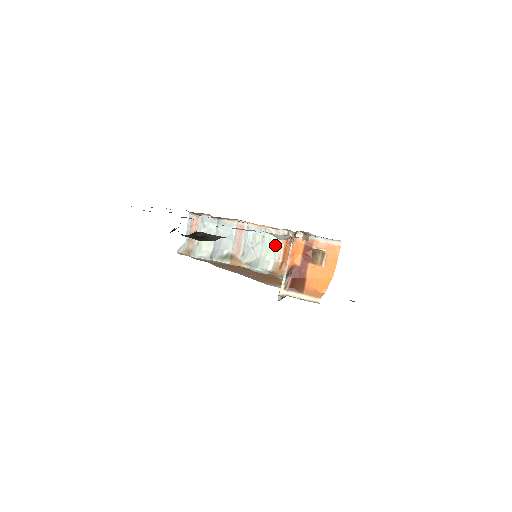
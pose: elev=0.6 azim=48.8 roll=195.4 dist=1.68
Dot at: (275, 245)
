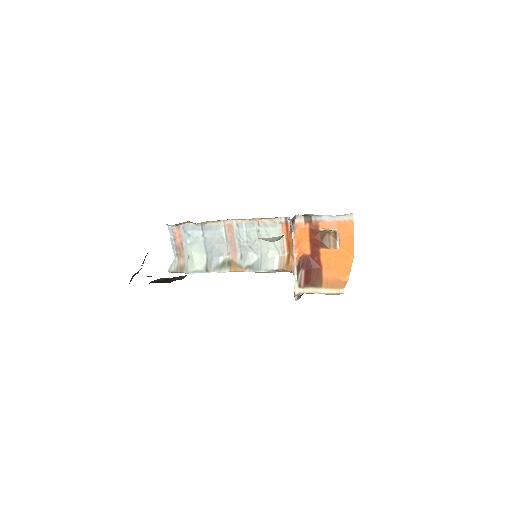
Dot at: occluded
